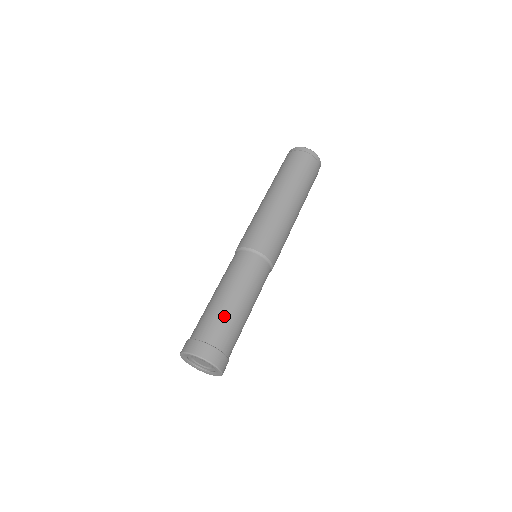
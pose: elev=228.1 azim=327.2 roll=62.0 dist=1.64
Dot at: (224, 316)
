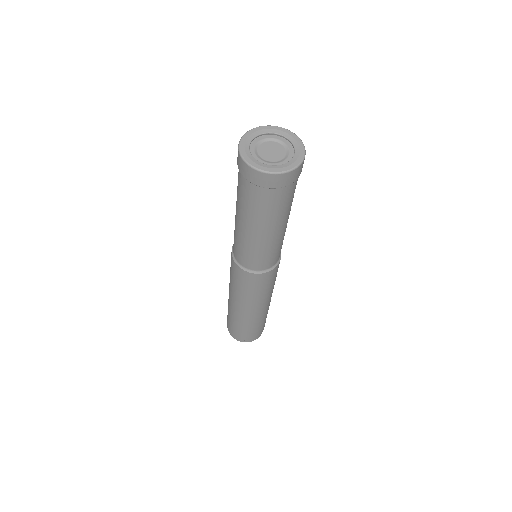
Dot at: occluded
